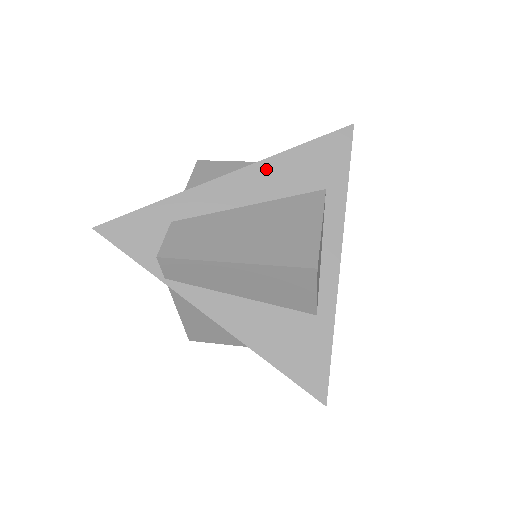
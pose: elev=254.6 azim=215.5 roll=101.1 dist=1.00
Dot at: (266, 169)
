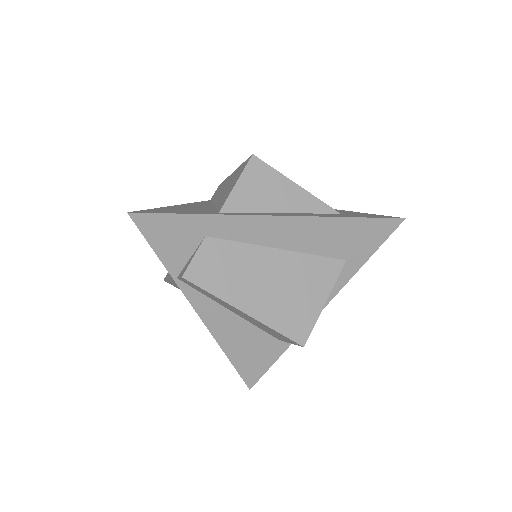
Dot at: (312, 225)
